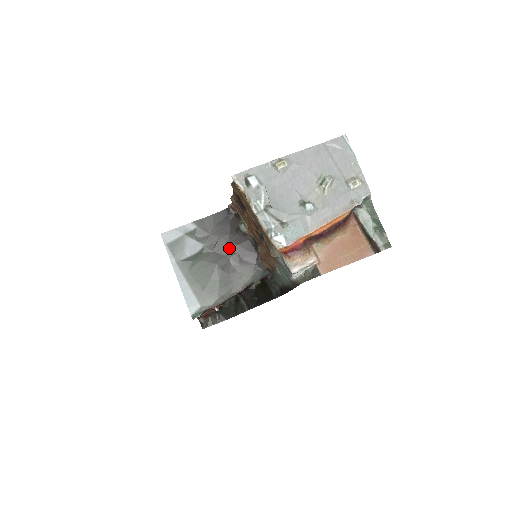
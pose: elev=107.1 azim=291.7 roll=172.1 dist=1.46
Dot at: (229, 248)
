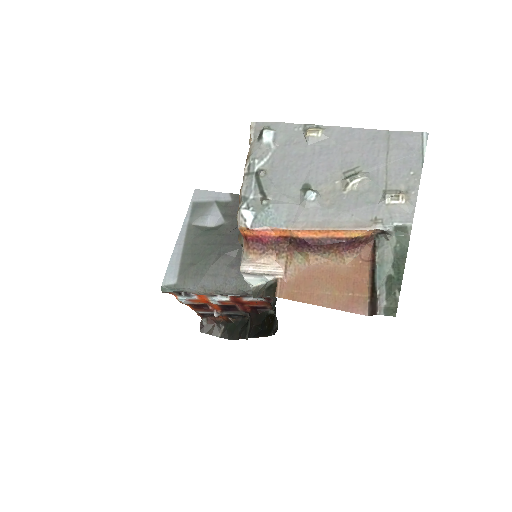
Dot at: occluded
